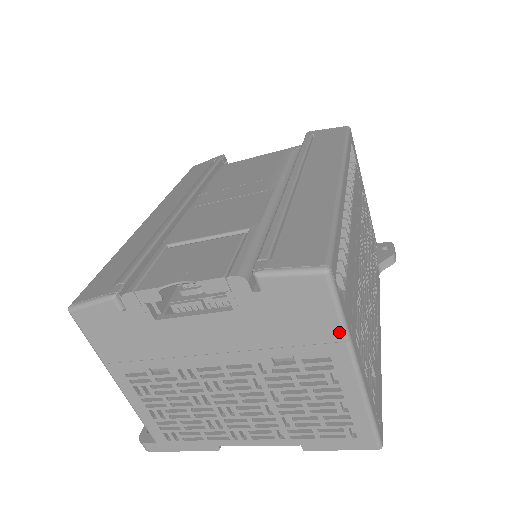
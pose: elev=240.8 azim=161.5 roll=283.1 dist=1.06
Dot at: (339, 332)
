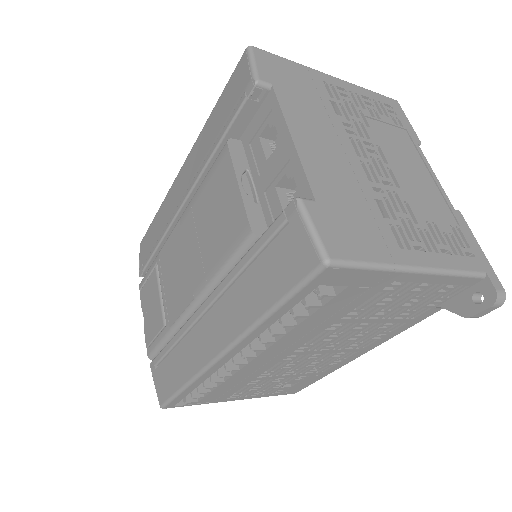
Dot at: occluded
